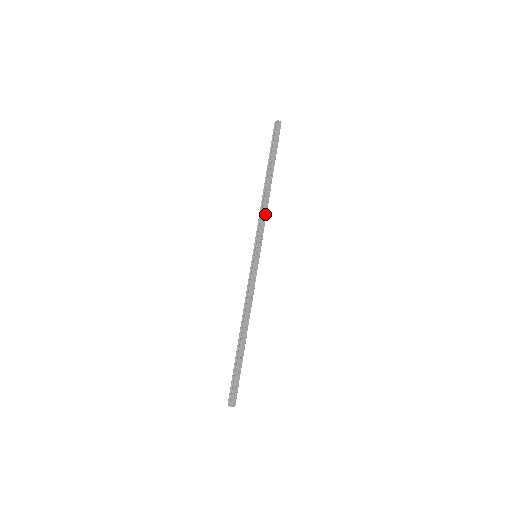
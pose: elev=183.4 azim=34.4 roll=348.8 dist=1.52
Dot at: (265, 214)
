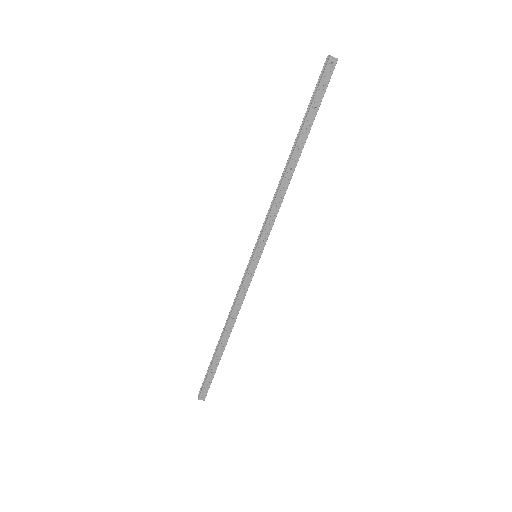
Dot at: (278, 205)
